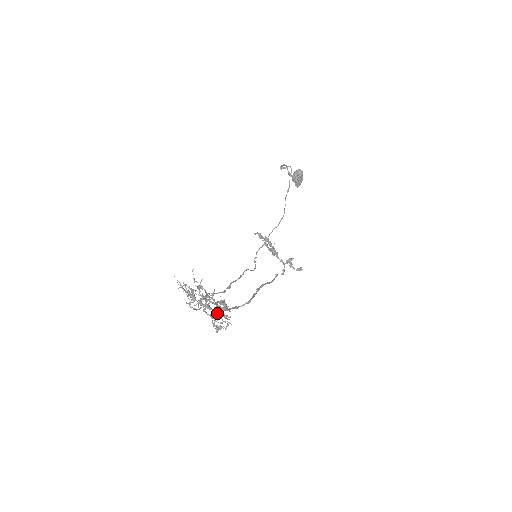
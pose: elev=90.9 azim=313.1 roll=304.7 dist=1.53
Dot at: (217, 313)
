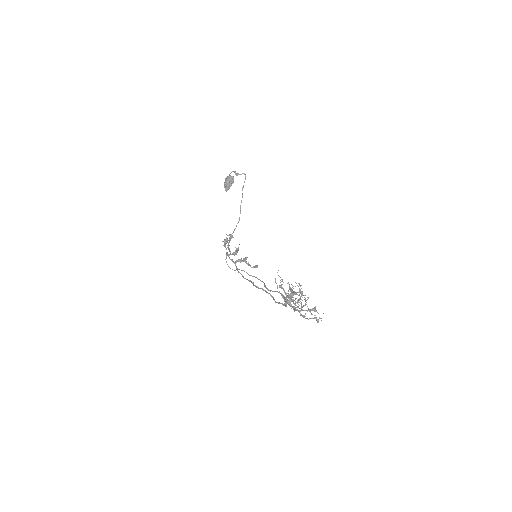
Dot at: (315, 306)
